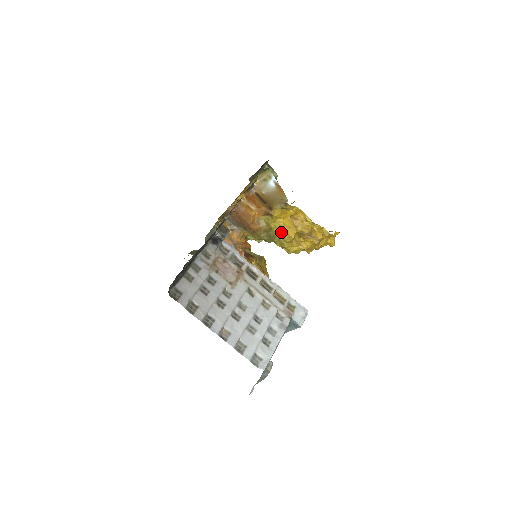
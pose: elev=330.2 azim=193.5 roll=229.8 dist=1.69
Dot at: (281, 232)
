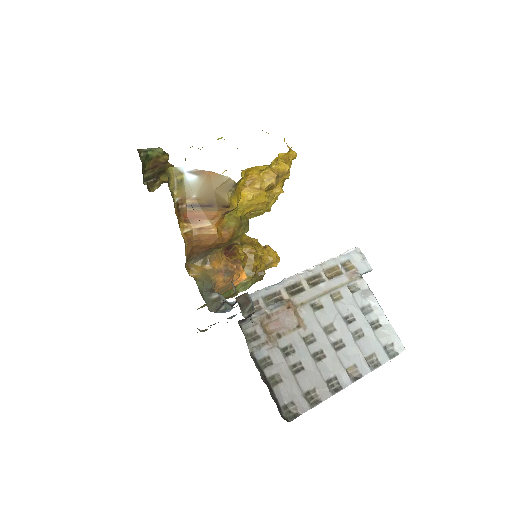
Dot at: (251, 209)
